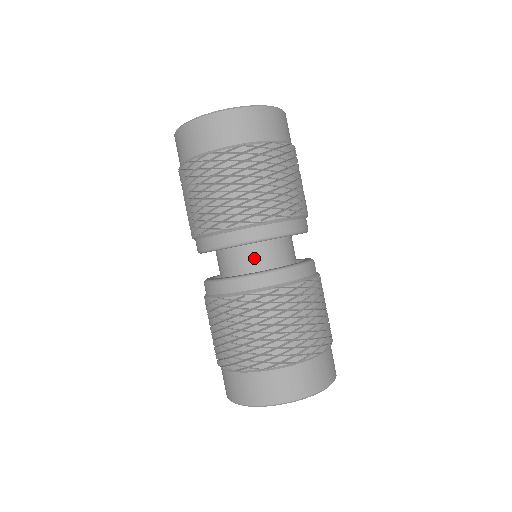
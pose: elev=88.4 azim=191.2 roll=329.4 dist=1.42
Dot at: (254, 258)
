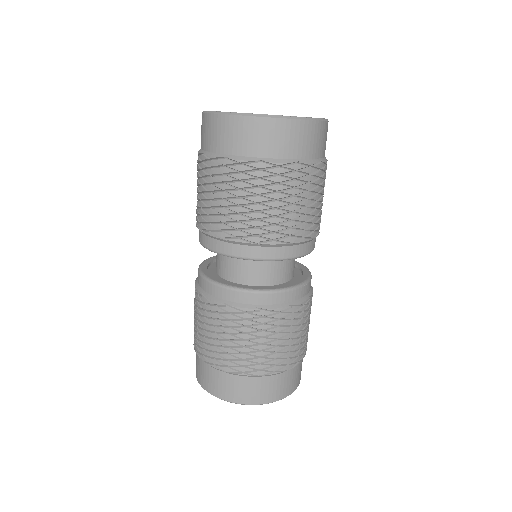
Dot at: (228, 264)
